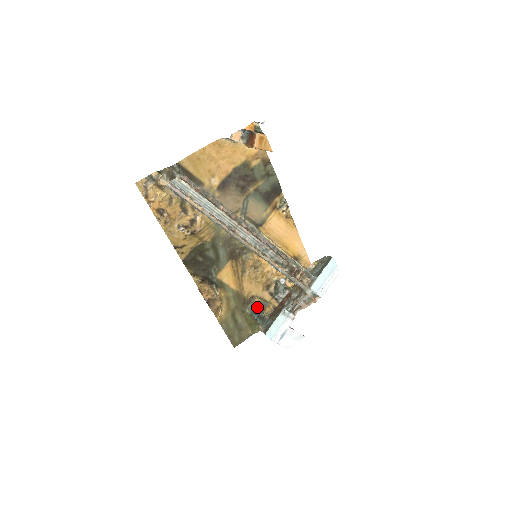
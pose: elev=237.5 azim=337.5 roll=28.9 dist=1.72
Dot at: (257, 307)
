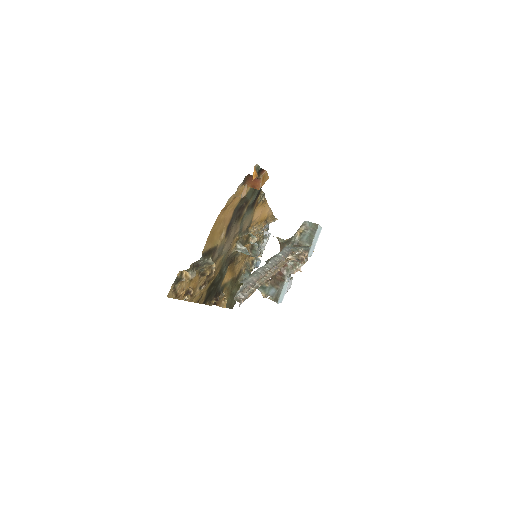
Dot at: (246, 275)
